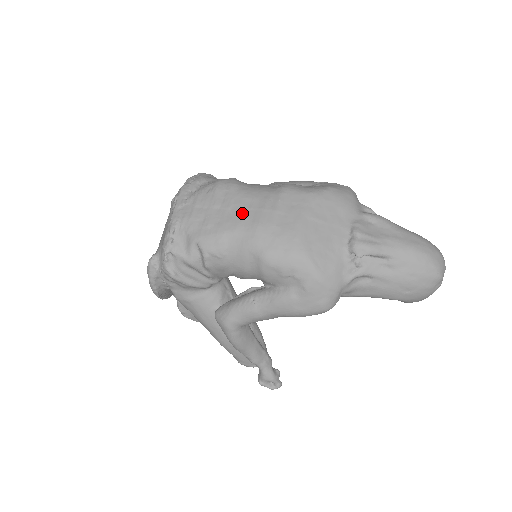
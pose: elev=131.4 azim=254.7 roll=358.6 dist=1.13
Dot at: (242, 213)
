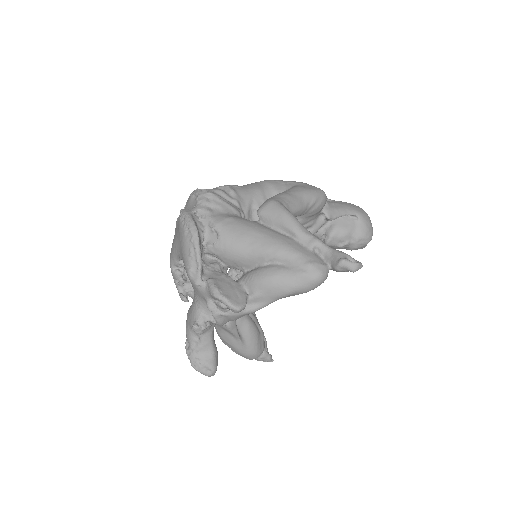
Dot at: occluded
